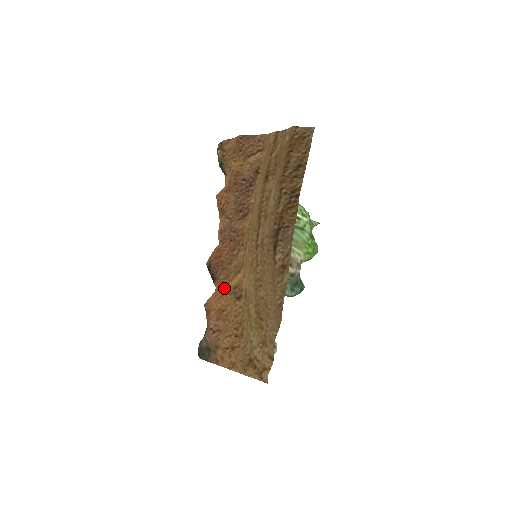
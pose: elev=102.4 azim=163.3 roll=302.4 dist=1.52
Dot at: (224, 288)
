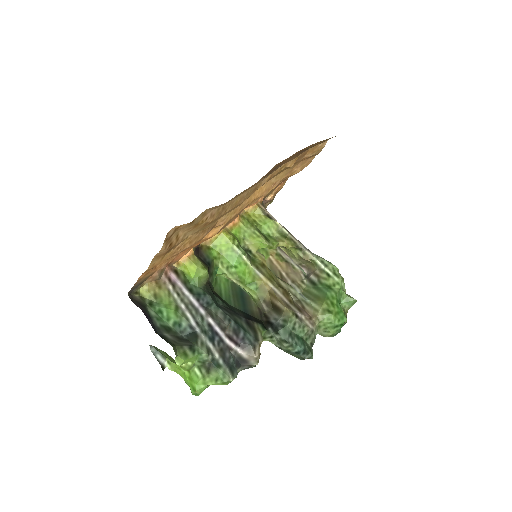
Dot at: (200, 242)
